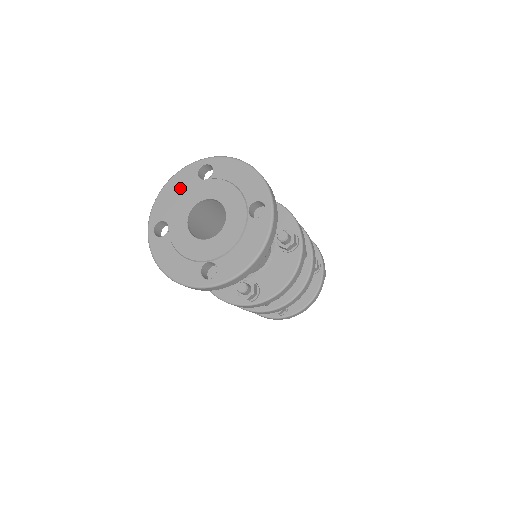
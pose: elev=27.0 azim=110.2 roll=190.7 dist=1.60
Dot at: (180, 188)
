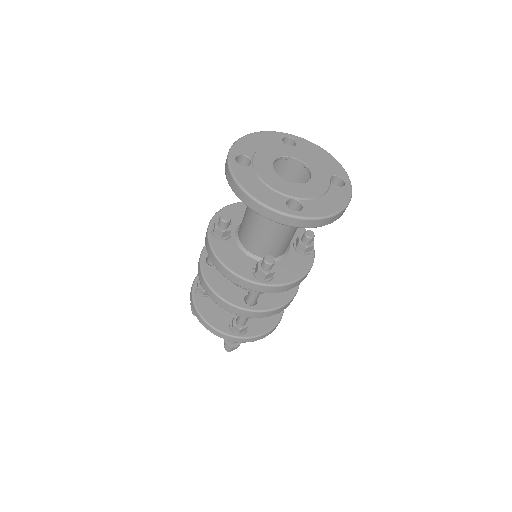
Dot at: (265, 142)
